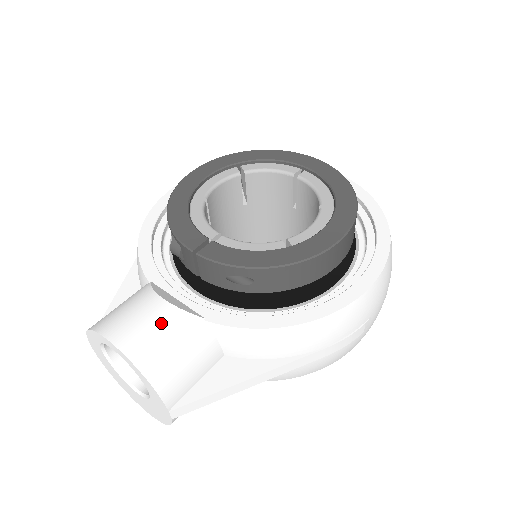
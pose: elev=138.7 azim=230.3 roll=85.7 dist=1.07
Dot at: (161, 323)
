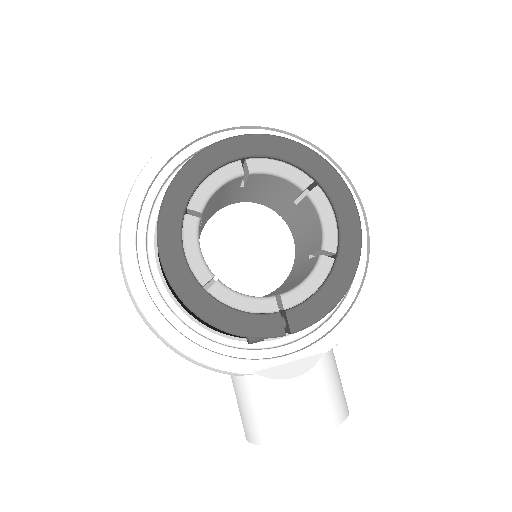
Dot at: (315, 391)
